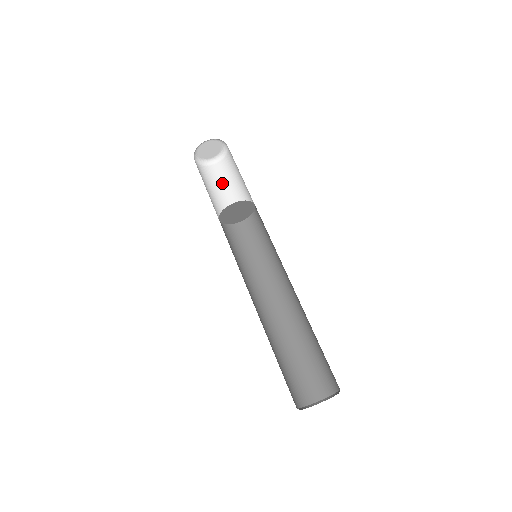
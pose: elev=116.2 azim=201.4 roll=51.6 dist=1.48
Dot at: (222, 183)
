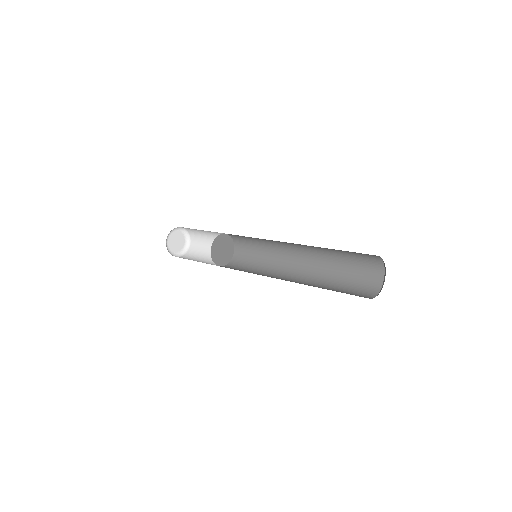
Dot at: occluded
